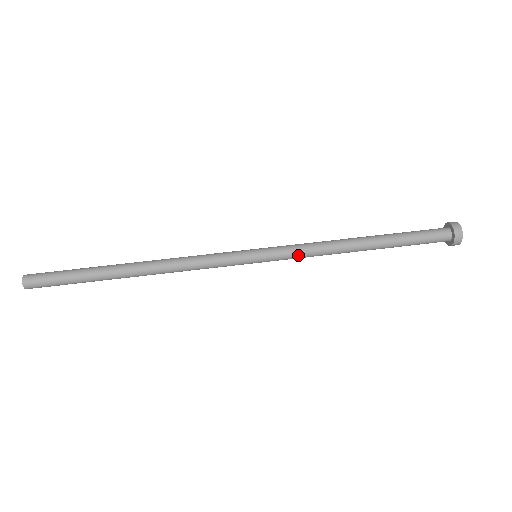
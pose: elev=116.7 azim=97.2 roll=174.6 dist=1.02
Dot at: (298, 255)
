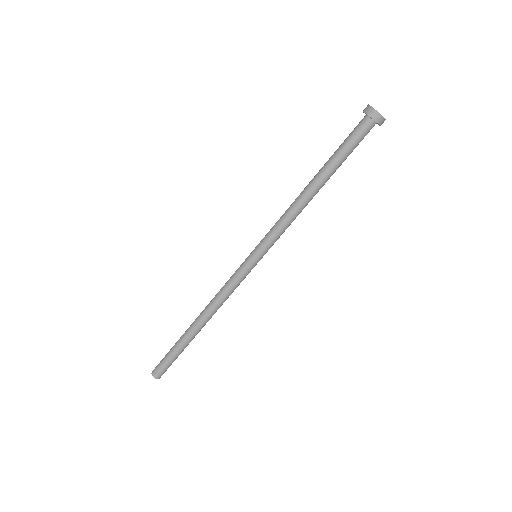
Dot at: (280, 234)
